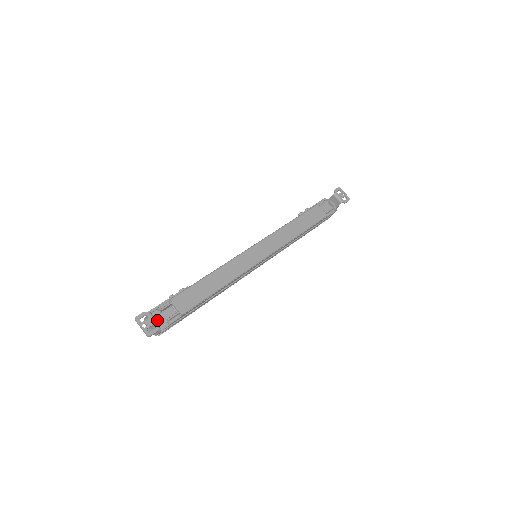
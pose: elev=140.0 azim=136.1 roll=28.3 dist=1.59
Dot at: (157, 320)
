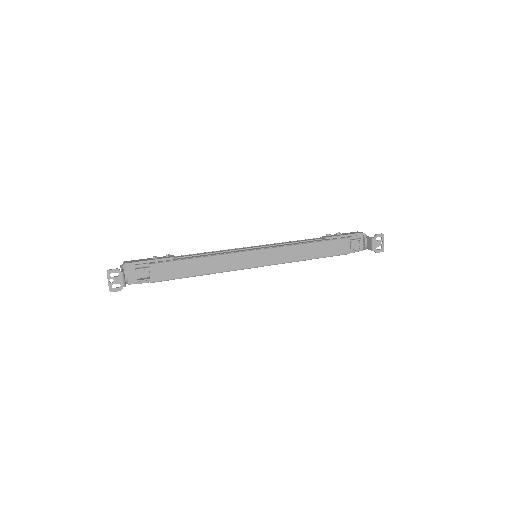
Dot at: (129, 274)
